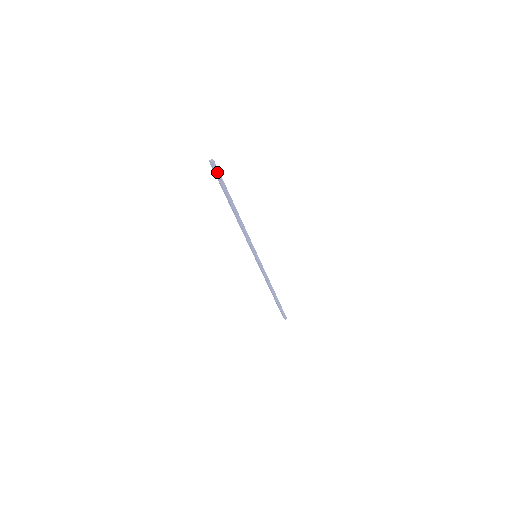
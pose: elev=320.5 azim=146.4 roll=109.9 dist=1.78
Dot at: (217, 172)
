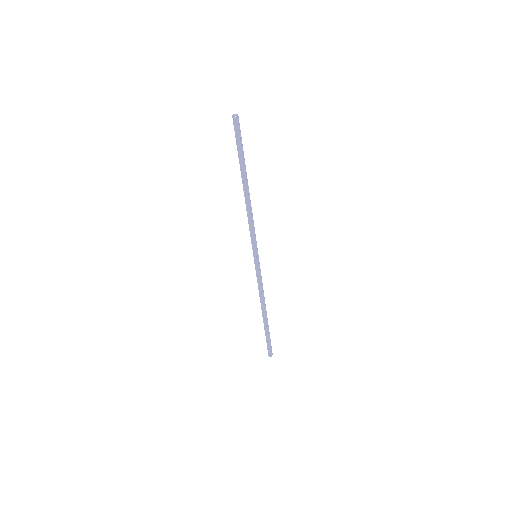
Dot at: (239, 130)
